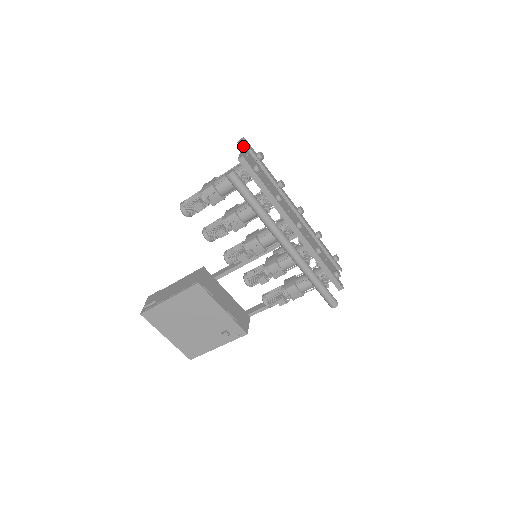
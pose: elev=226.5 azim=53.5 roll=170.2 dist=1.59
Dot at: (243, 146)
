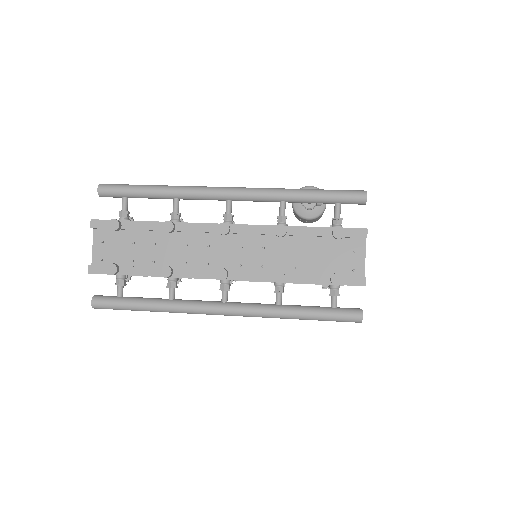
Dot at: (94, 227)
